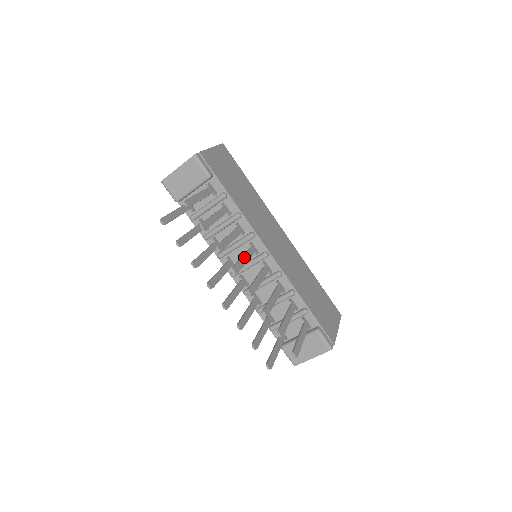
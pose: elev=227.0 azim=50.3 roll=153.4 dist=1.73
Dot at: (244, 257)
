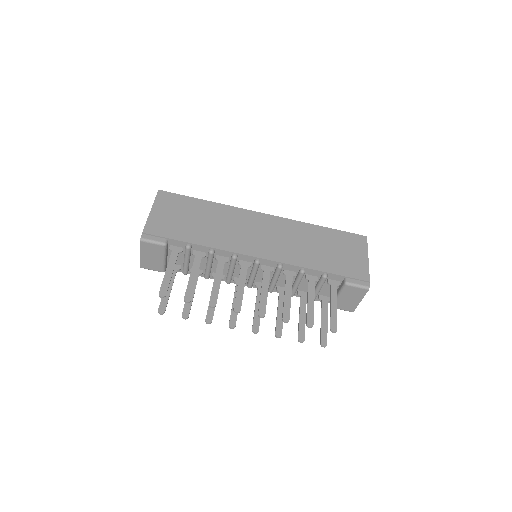
Dot at: (239, 286)
